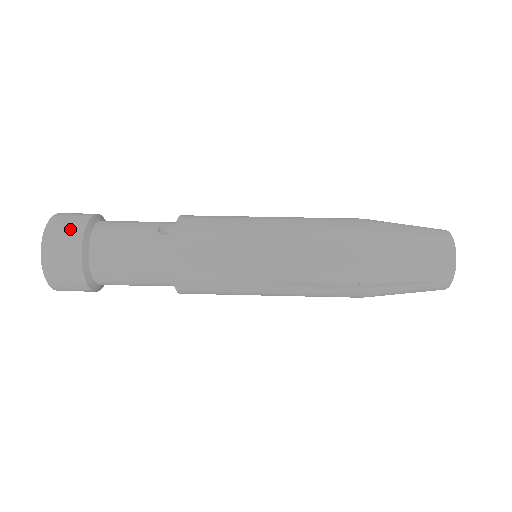
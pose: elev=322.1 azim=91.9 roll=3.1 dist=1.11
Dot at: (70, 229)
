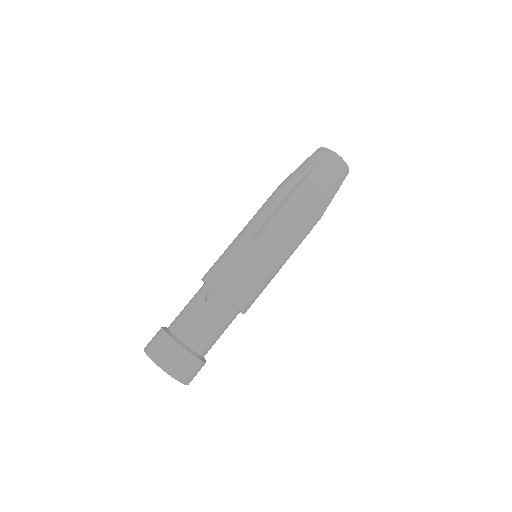
Dot at: (171, 352)
